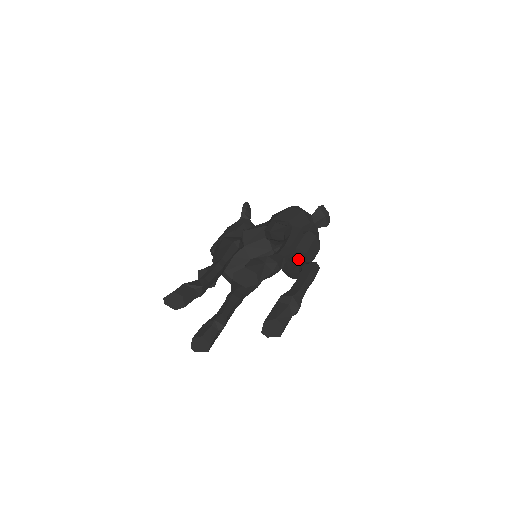
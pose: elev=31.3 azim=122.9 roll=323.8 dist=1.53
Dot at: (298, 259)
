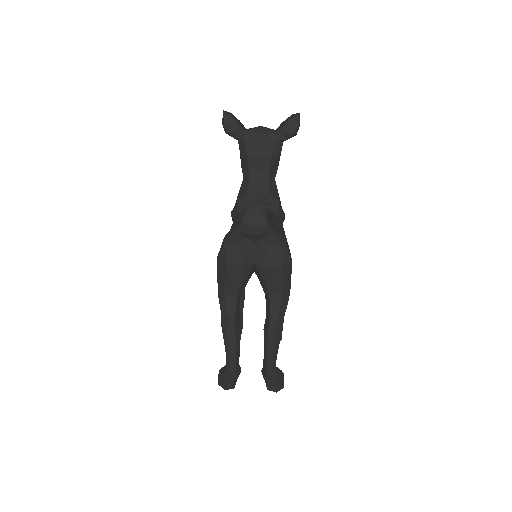
Dot at: (267, 298)
